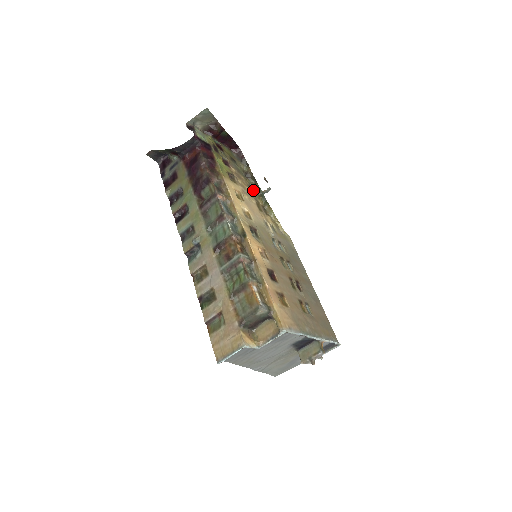
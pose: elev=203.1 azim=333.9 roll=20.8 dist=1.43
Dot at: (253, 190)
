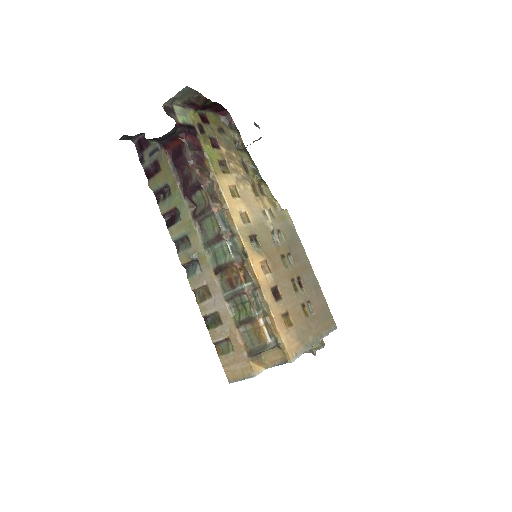
Dot at: (246, 165)
